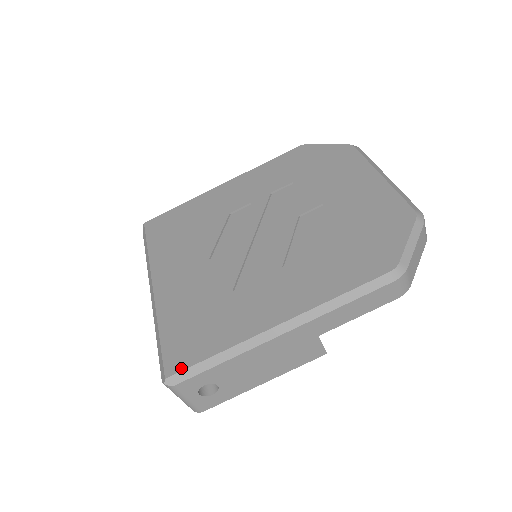
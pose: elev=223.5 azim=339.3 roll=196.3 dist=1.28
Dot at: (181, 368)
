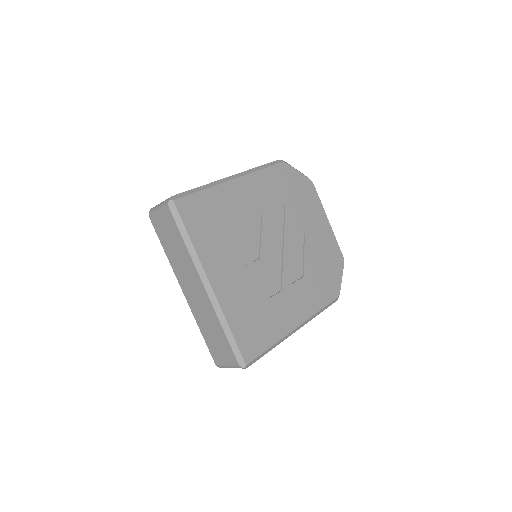
Dot at: (254, 357)
